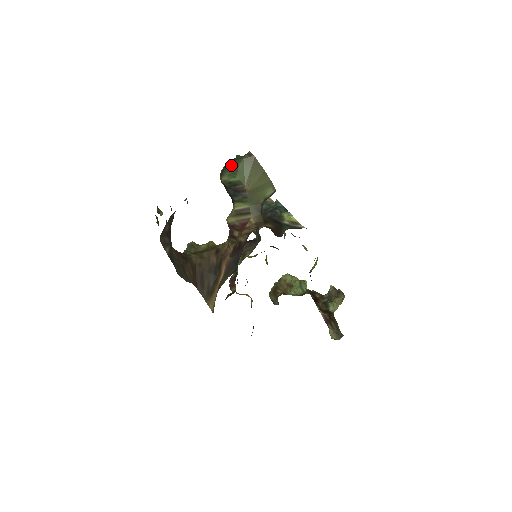
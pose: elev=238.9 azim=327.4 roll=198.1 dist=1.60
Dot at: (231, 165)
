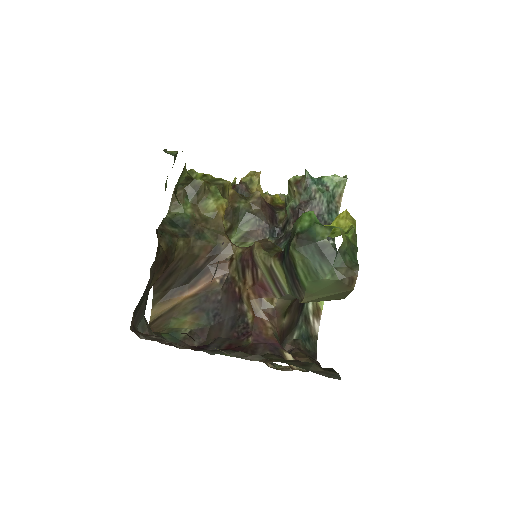
Dot at: (320, 256)
